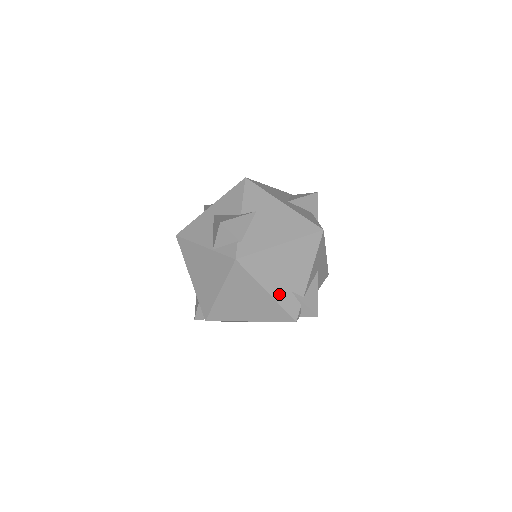
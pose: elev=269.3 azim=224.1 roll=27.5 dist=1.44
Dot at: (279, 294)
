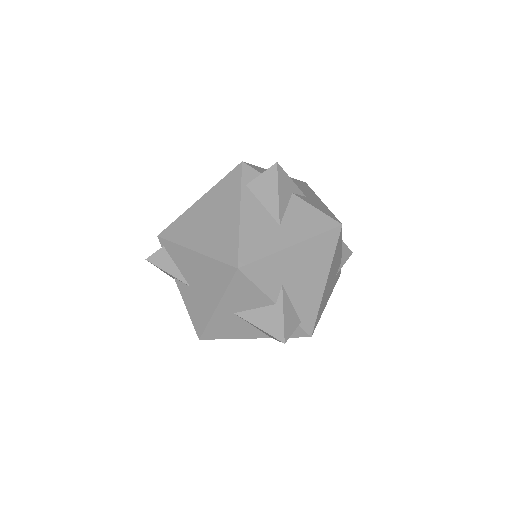
Dot at: (332, 289)
